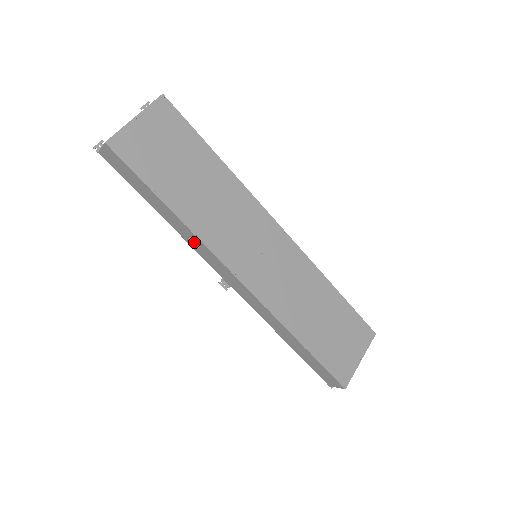
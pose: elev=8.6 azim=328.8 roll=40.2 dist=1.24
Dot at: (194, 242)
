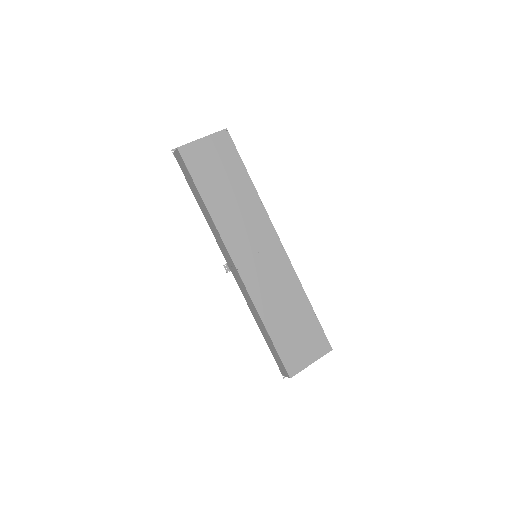
Dot at: (214, 230)
